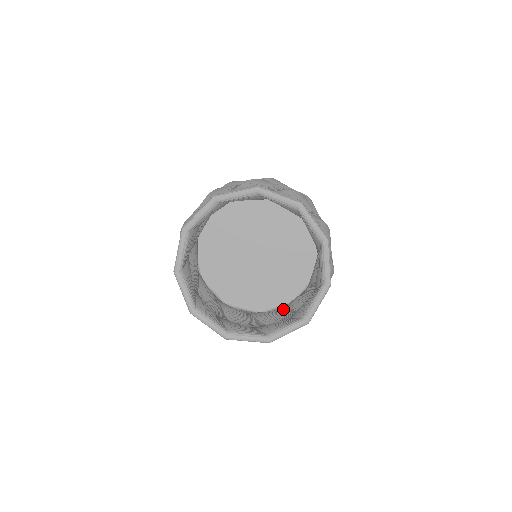
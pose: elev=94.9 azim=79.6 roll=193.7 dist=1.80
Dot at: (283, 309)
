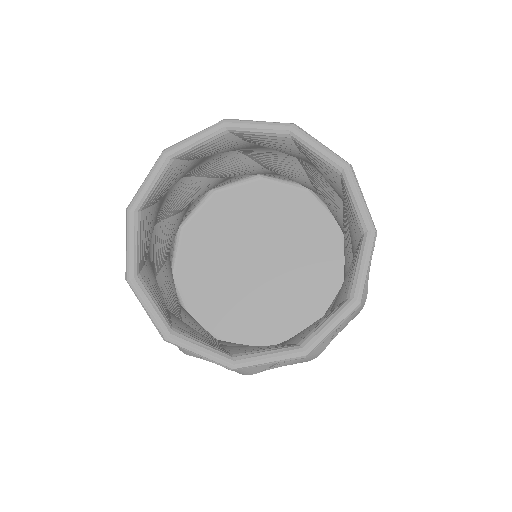
Dot at: occluded
